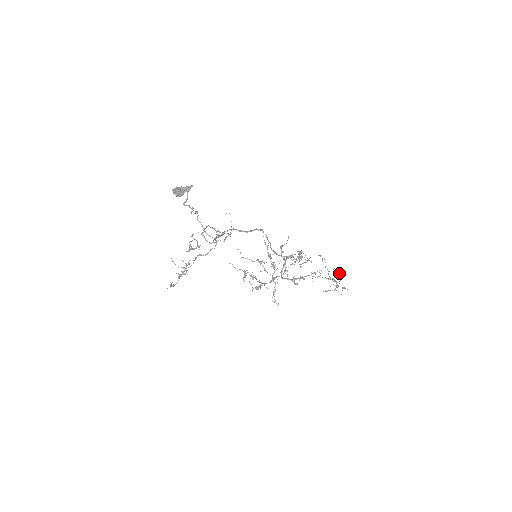
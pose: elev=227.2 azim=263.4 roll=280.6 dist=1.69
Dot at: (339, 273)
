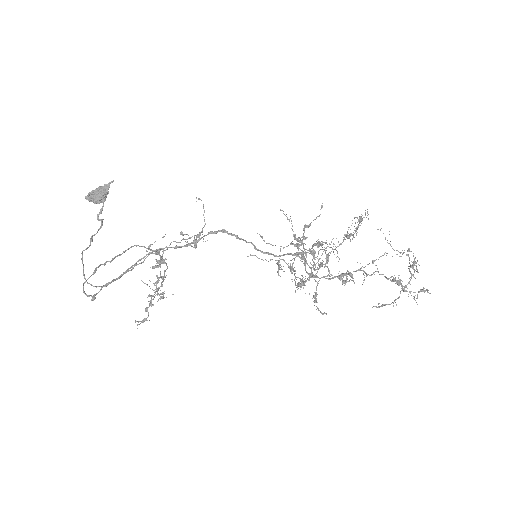
Dot at: (414, 261)
